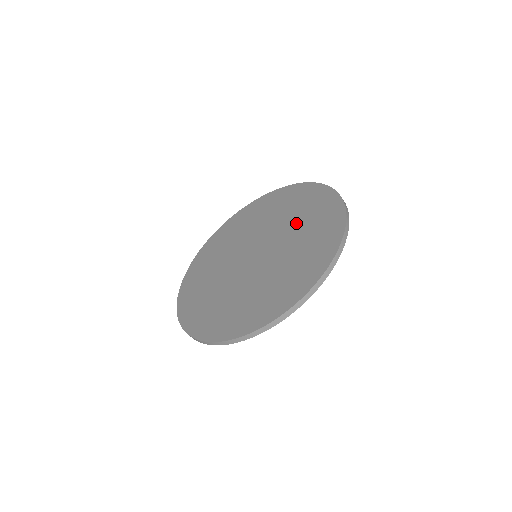
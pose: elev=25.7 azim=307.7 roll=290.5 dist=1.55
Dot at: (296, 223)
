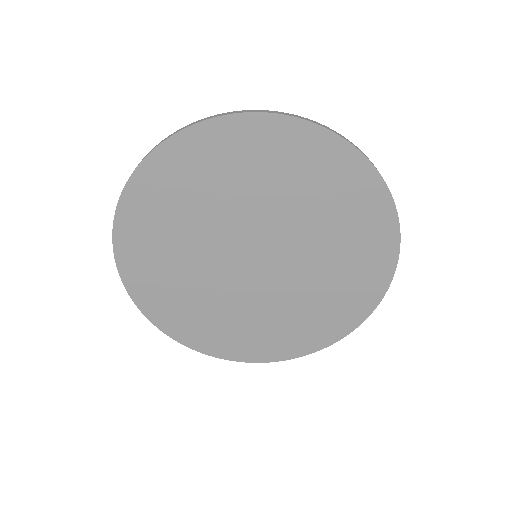
Dot at: (322, 227)
